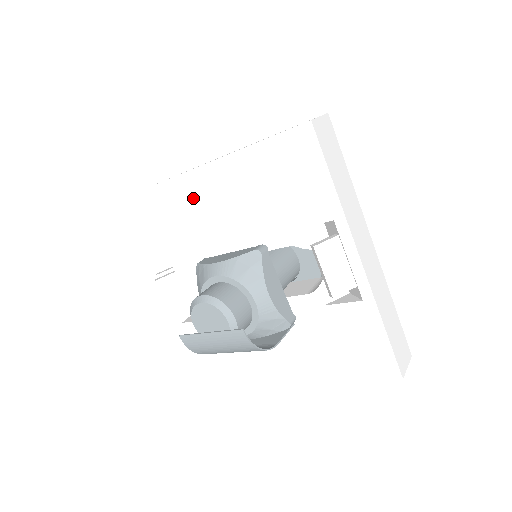
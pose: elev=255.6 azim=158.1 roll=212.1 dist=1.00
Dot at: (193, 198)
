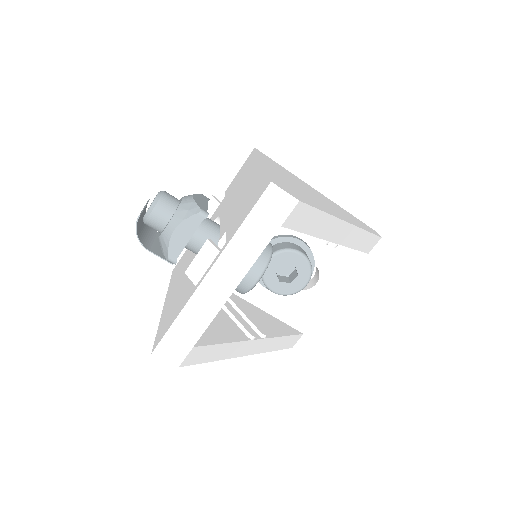
Dot at: (249, 174)
